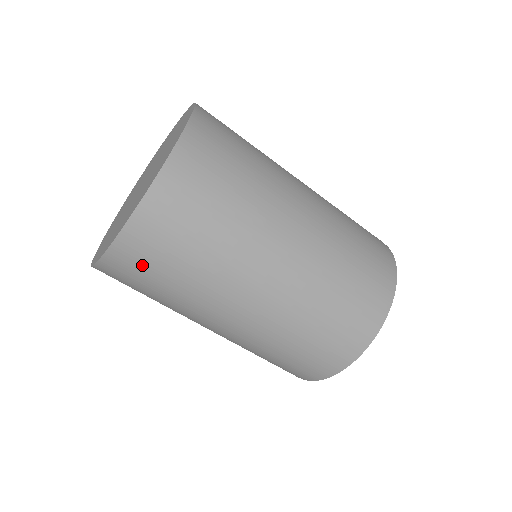
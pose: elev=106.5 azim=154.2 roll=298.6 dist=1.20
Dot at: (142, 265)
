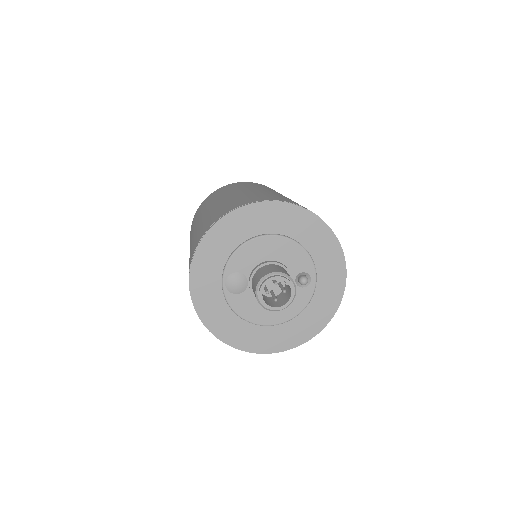
Dot at: occluded
